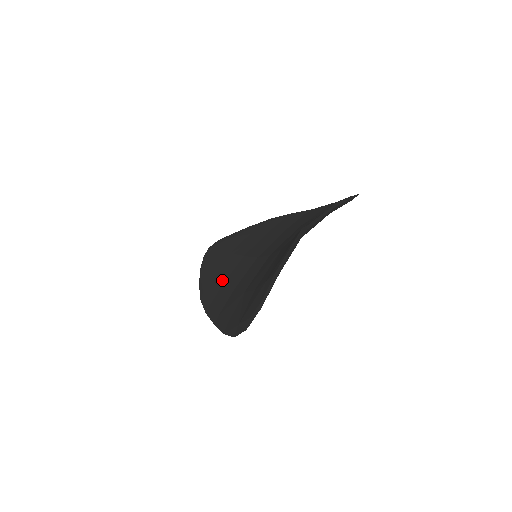
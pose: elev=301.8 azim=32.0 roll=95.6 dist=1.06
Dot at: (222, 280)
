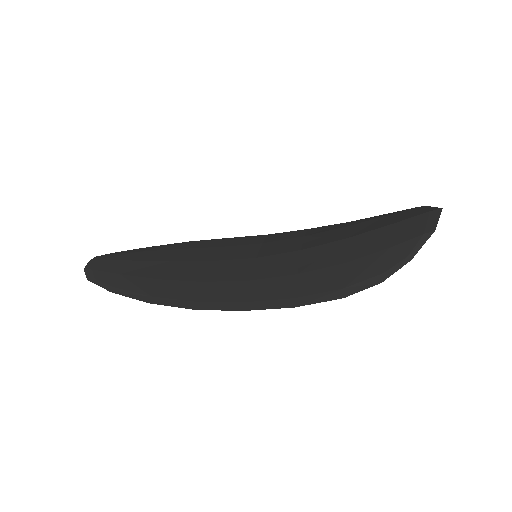
Dot at: (195, 280)
